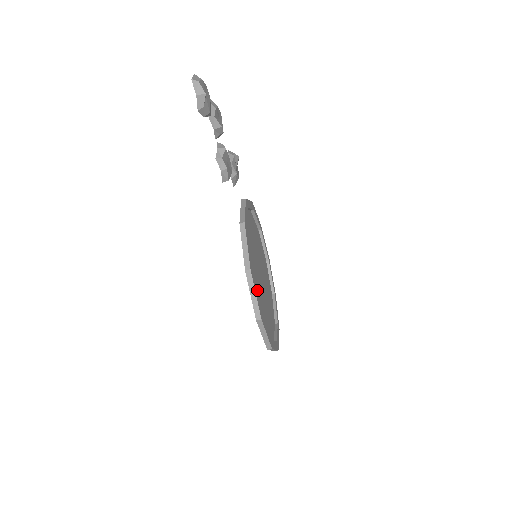
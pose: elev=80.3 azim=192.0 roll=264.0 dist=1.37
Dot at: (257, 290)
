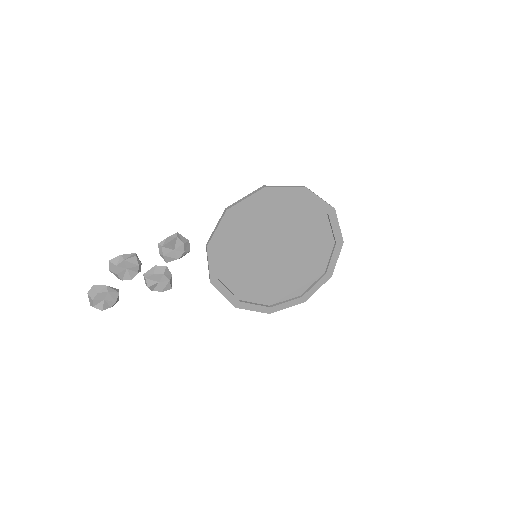
Dot at: (265, 286)
